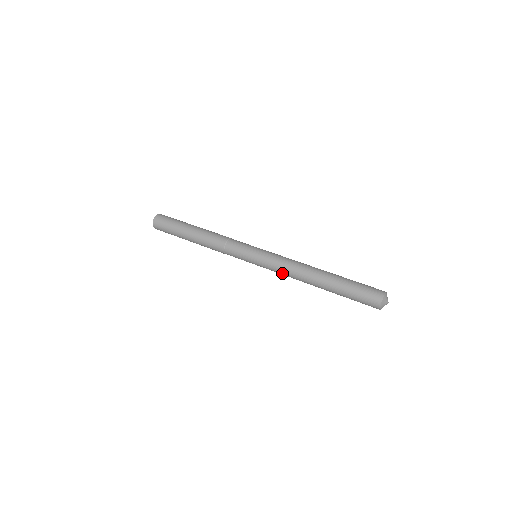
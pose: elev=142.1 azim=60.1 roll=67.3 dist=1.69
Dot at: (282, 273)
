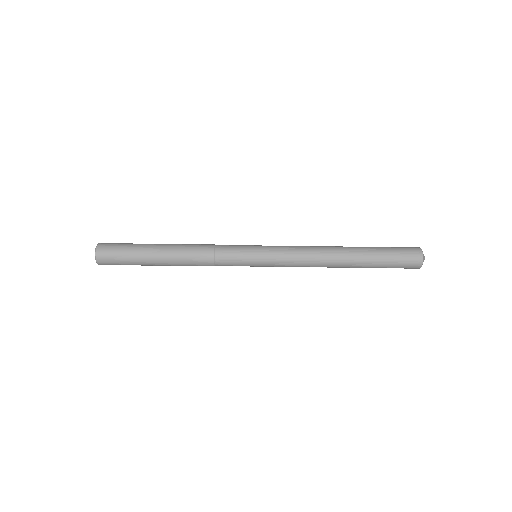
Dot at: occluded
